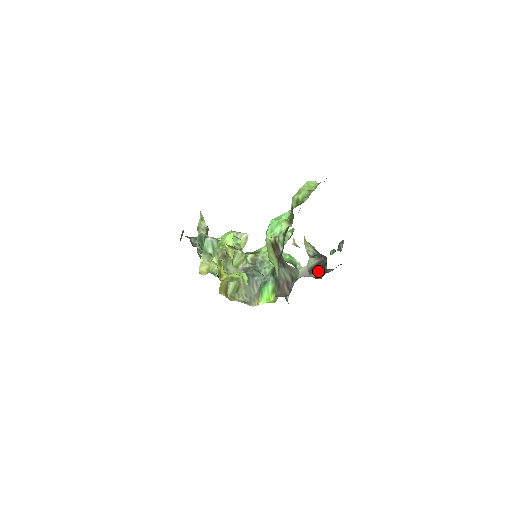
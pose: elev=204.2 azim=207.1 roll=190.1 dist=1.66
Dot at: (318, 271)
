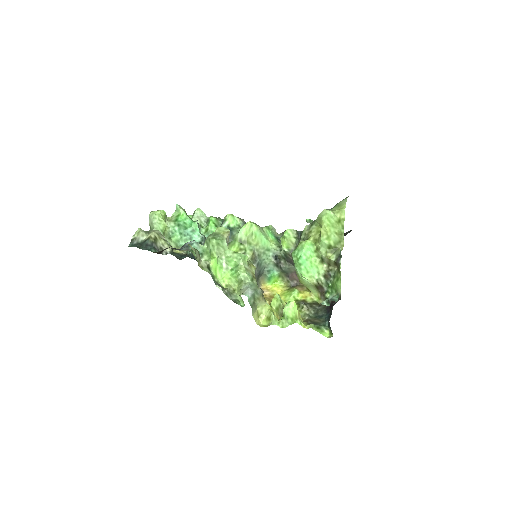
Dot at: occluded
